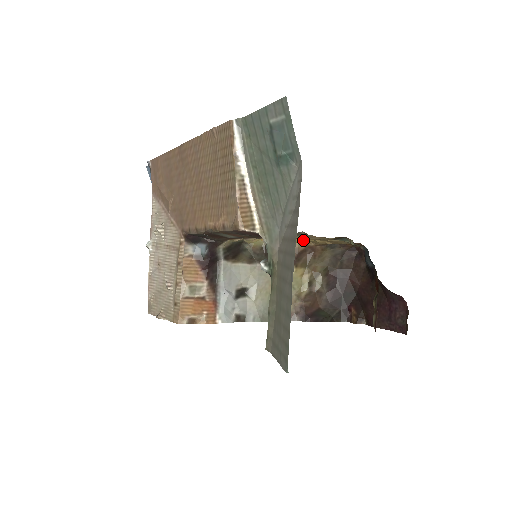
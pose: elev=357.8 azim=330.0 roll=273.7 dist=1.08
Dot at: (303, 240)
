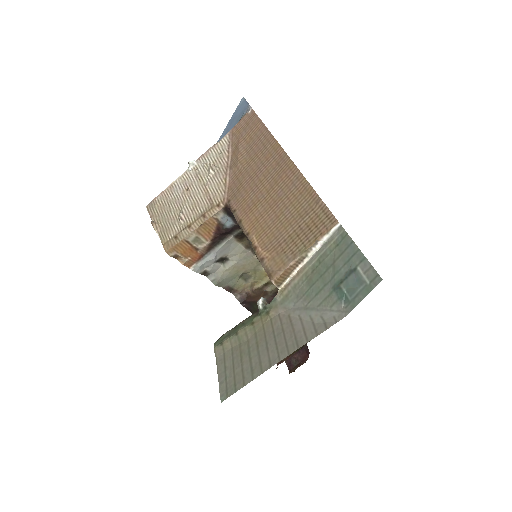
Dot at: occluded
